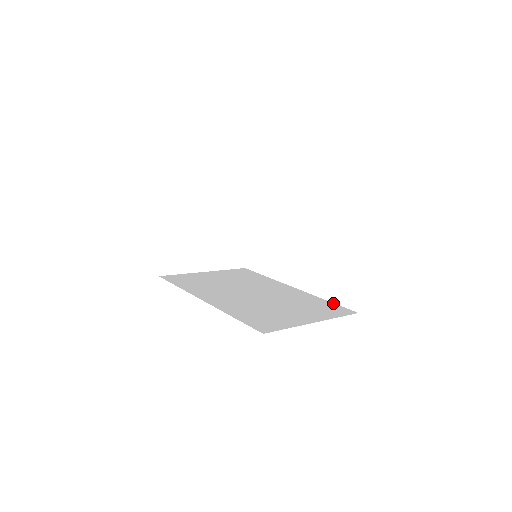
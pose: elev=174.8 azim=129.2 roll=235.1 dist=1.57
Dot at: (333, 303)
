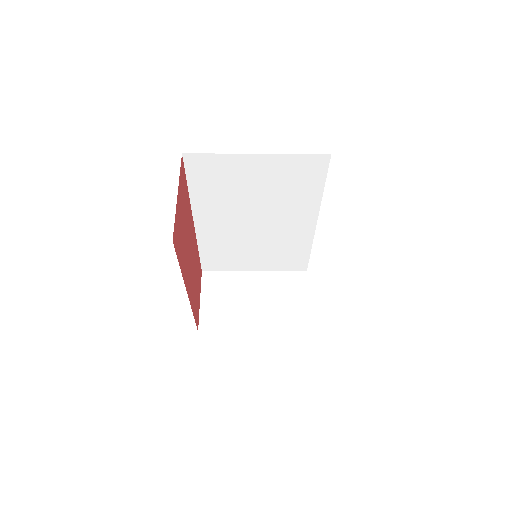
Dot at: occluded
